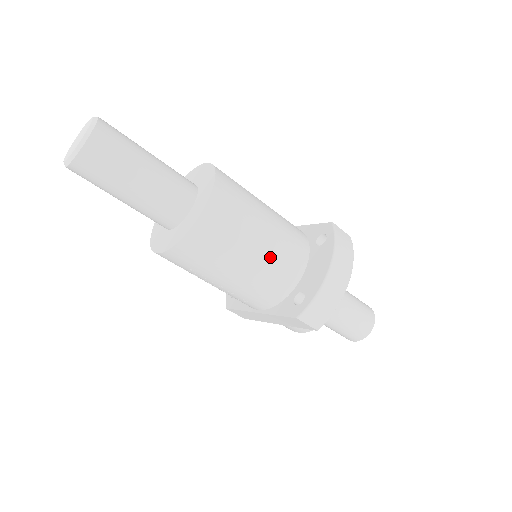
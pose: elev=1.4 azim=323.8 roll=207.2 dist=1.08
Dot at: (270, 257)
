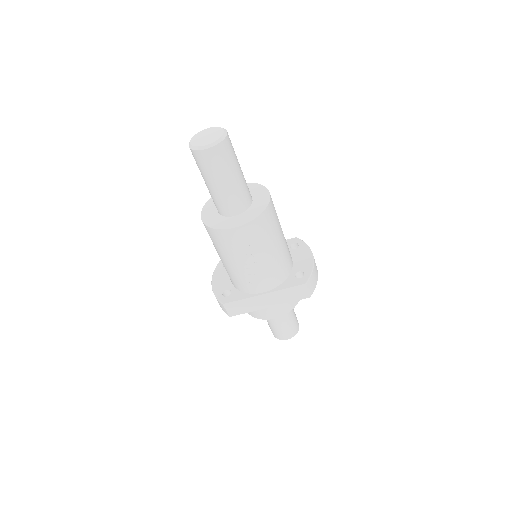
Dot at: (285, 245)
